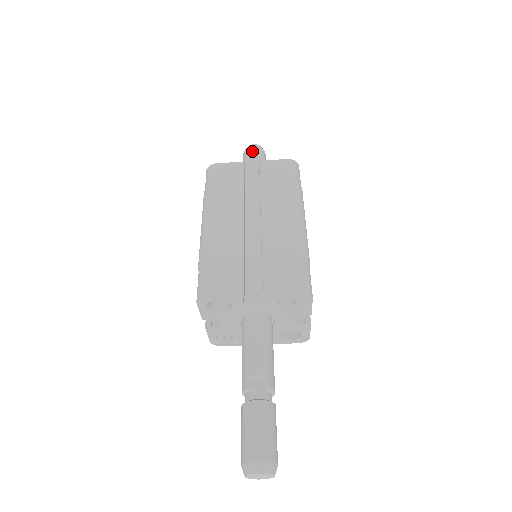
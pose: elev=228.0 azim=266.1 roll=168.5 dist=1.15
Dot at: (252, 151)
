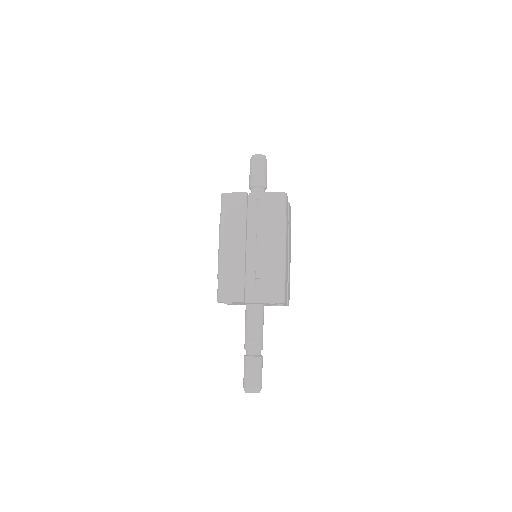
Dot at: (256, 163)
